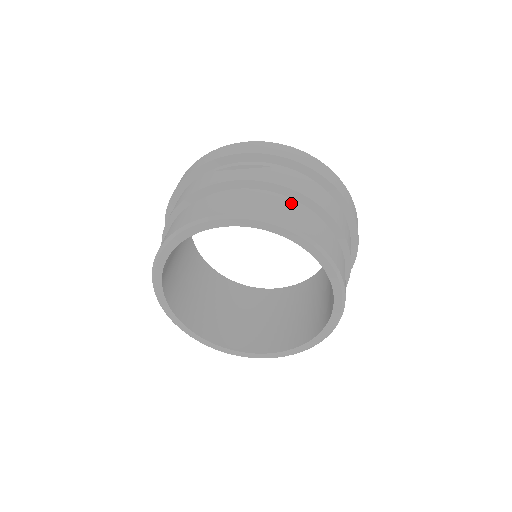
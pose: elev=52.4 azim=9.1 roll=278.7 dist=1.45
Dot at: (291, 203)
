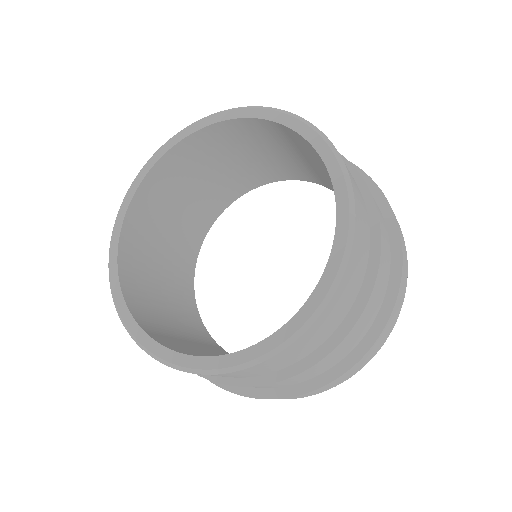
Dot at: (368, 223)
